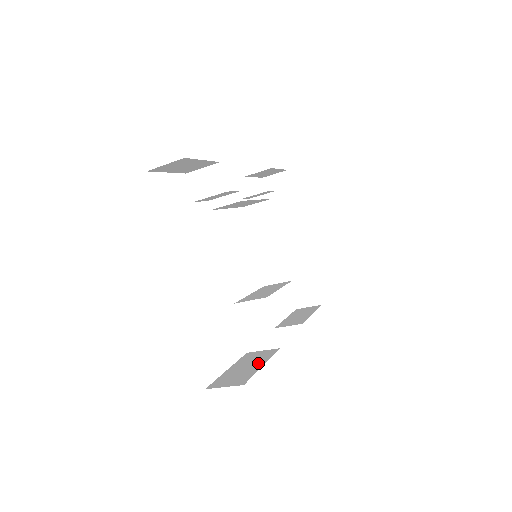
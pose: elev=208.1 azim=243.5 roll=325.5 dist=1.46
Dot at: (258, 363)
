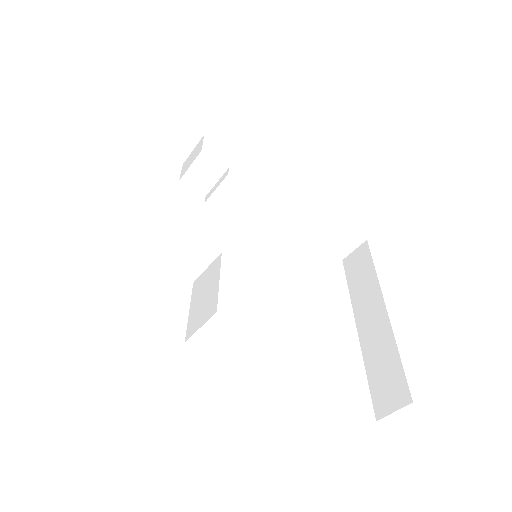
Dot at: occluded
